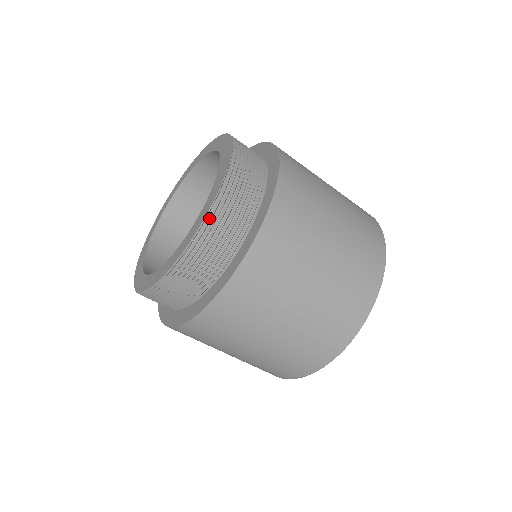
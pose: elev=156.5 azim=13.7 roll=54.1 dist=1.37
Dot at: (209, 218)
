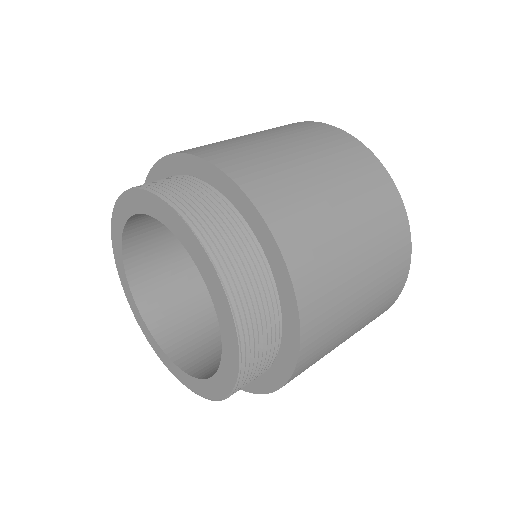
Dot at: (239, 326)
